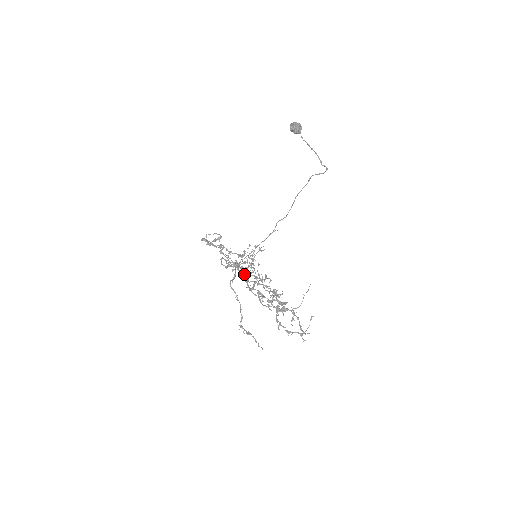
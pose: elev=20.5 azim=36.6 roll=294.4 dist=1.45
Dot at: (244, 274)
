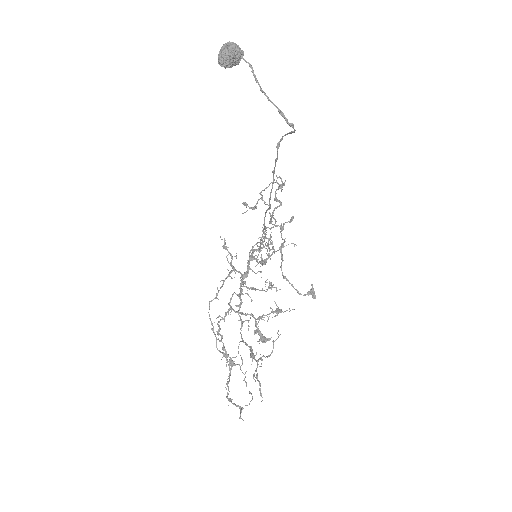
Dot at: (242, 282)
